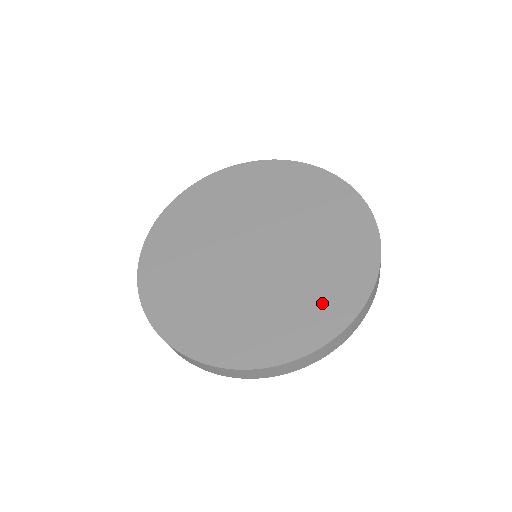
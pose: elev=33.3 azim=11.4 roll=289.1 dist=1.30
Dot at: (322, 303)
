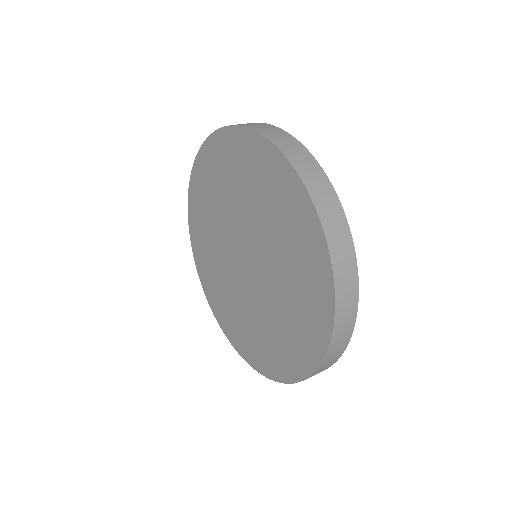
Dot at: (306, 279)
